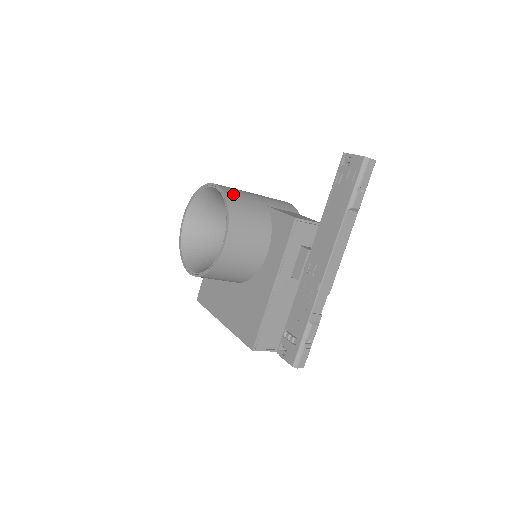
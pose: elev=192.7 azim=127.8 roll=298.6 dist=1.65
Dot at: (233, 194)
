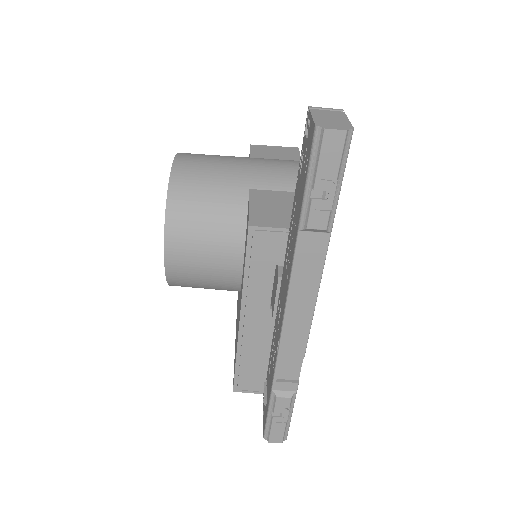
Dot at: (187, 176)
